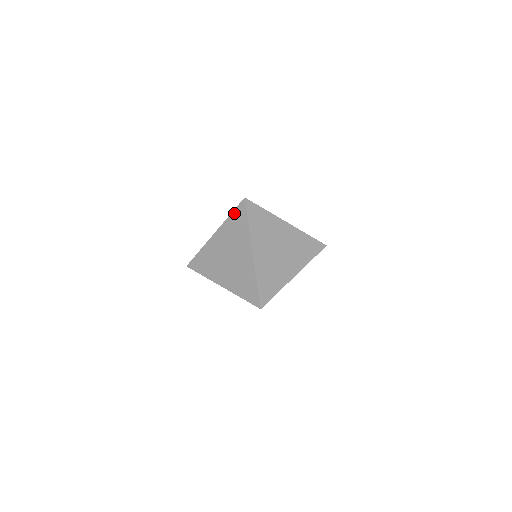
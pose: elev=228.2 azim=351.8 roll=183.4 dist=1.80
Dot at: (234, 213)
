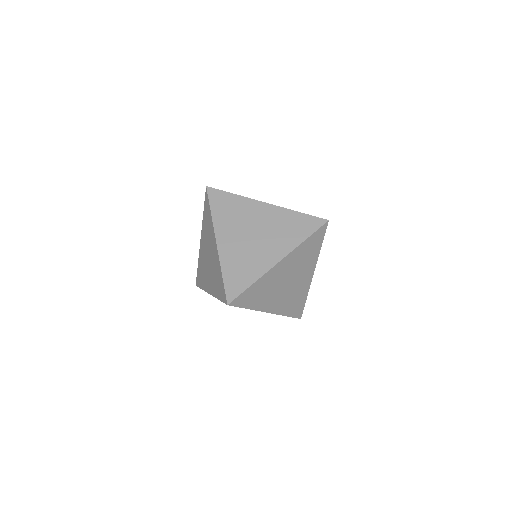
Dot at: (204, 208)
